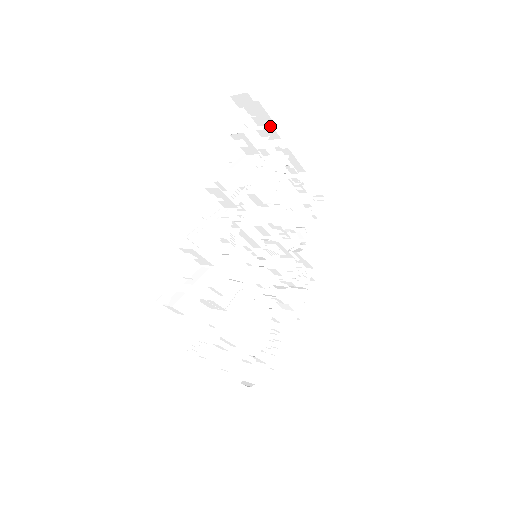
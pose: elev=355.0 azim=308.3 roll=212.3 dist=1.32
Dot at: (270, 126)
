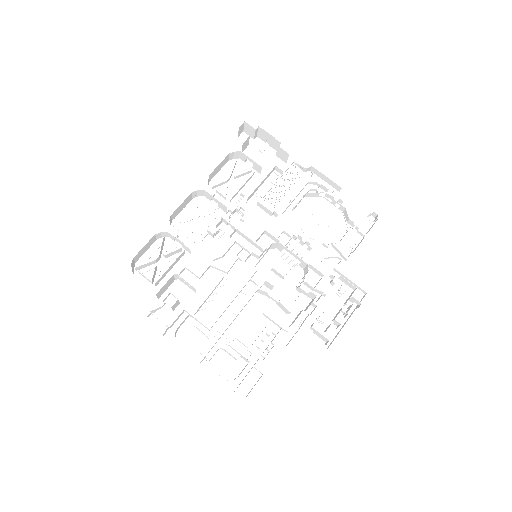
Dot at: (279, 146)
